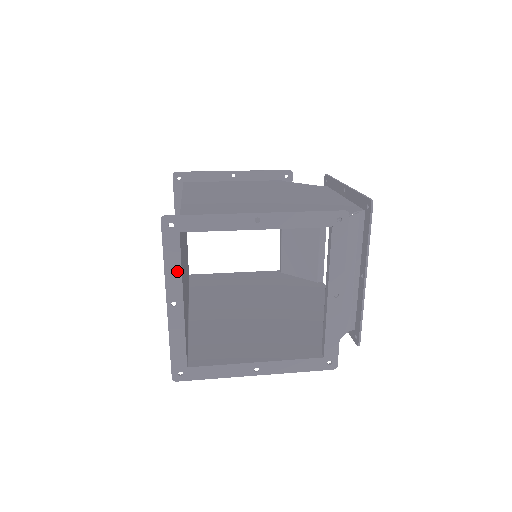
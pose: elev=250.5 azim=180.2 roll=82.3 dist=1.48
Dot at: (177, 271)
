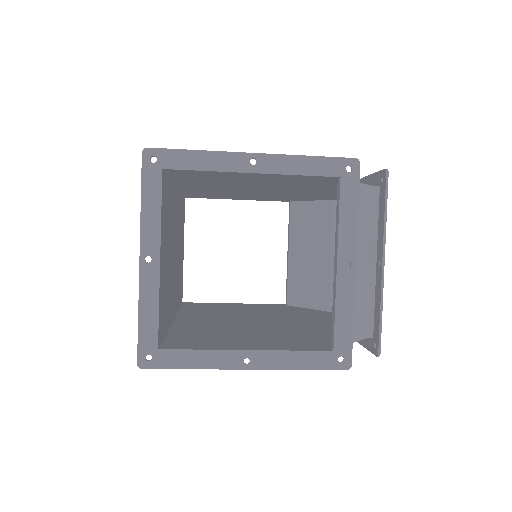
Dot at: (156, 217)
